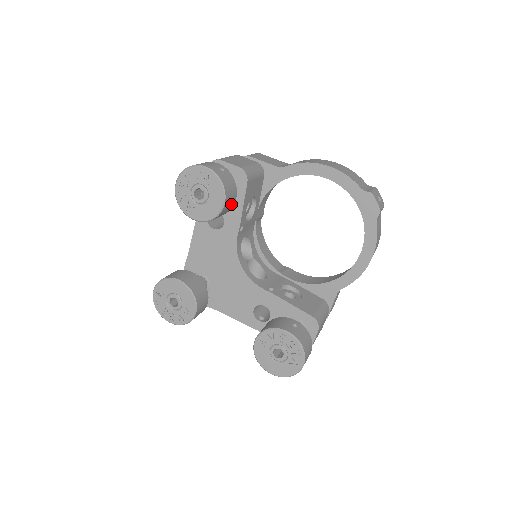
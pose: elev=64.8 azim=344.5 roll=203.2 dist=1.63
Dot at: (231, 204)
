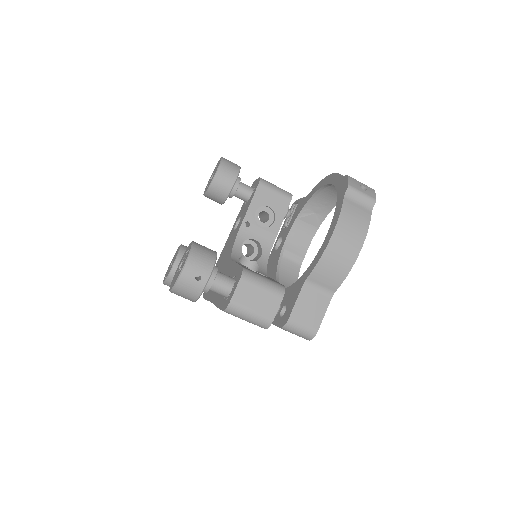
Dot at: (228, 182)
